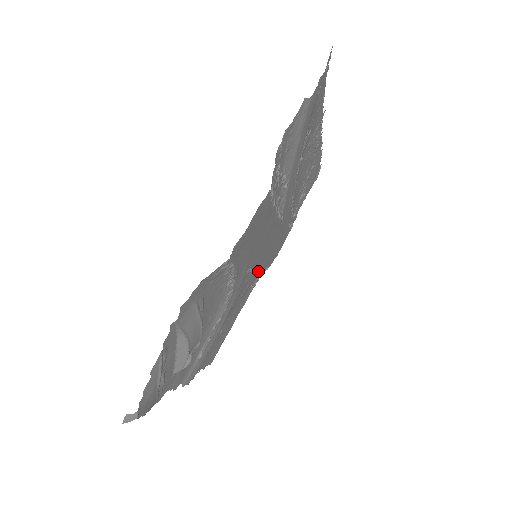
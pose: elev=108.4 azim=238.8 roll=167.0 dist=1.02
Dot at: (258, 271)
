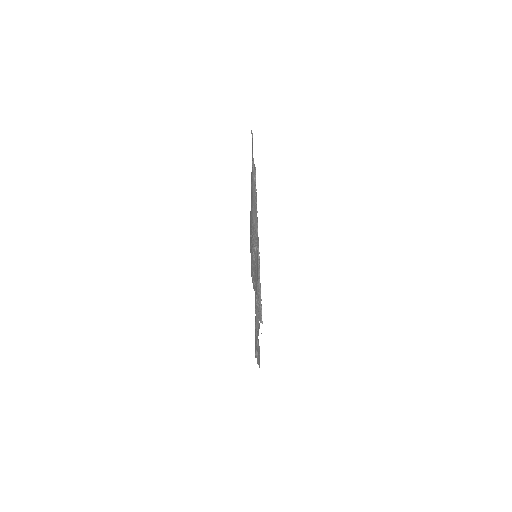
Dot at: occluded
